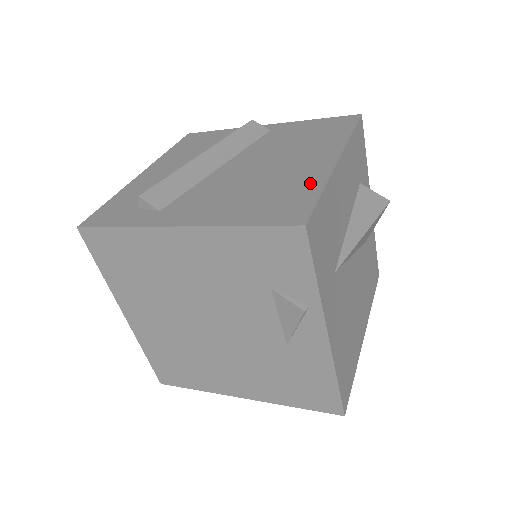
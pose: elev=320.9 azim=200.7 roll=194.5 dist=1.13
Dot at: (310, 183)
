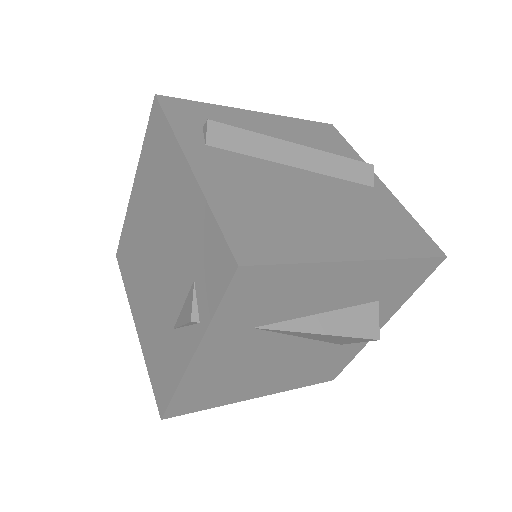
Dot at: (306, 248)
